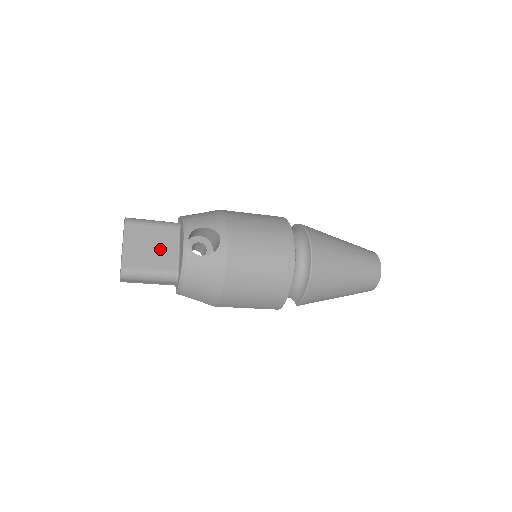
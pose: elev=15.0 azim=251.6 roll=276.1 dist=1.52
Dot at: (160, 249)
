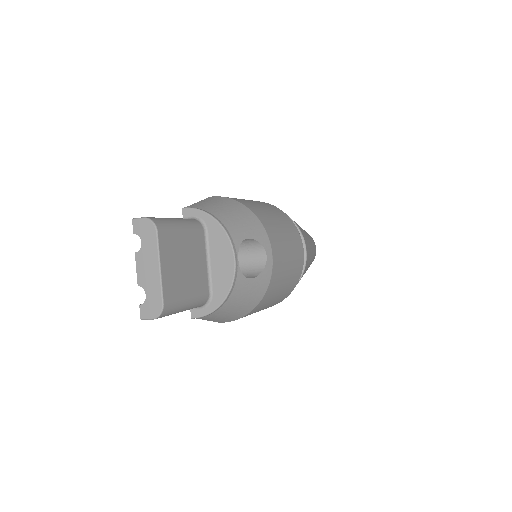
Dot at: (193, 266)
